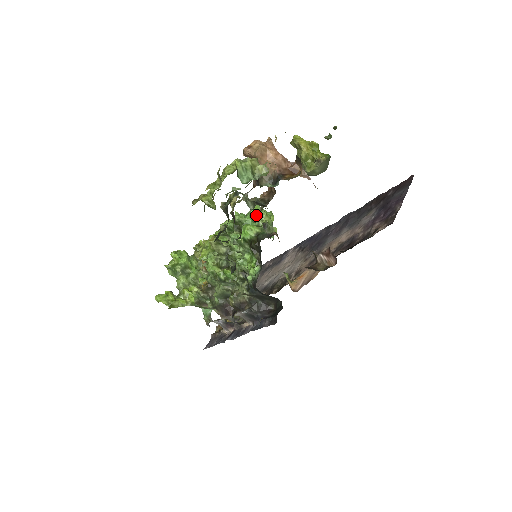
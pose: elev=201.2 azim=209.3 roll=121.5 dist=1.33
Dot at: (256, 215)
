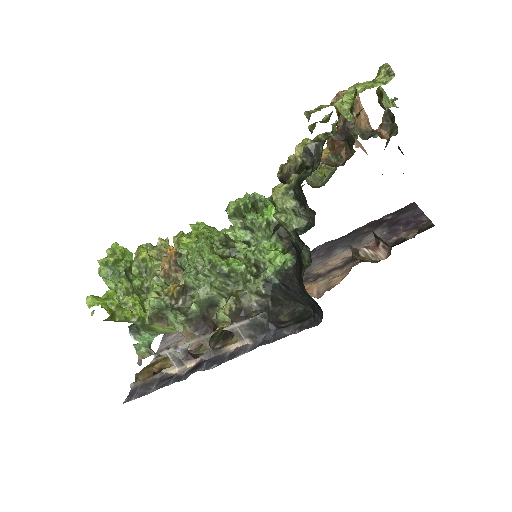
Dot at: occluded
